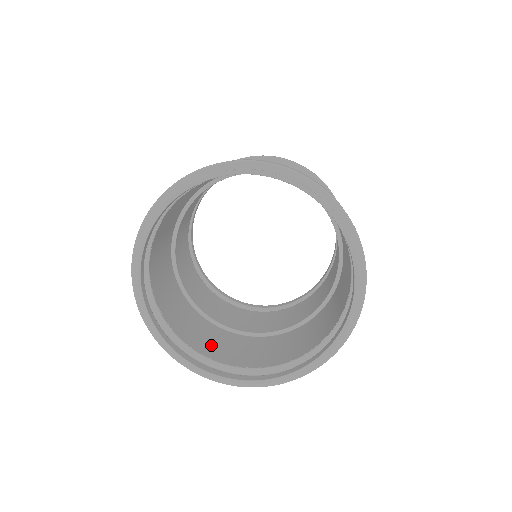
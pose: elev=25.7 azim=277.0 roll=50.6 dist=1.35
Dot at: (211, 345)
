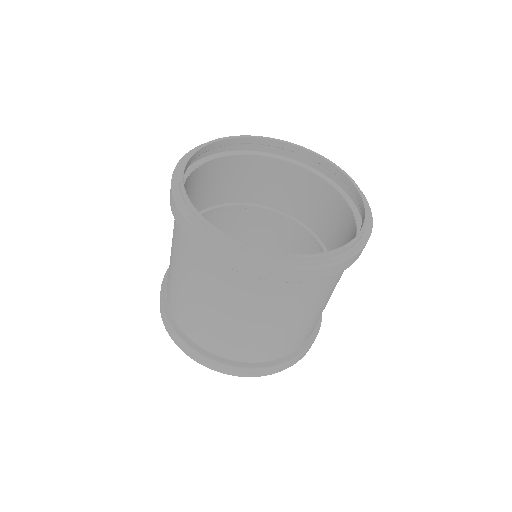
Dot at: (222, 274)
